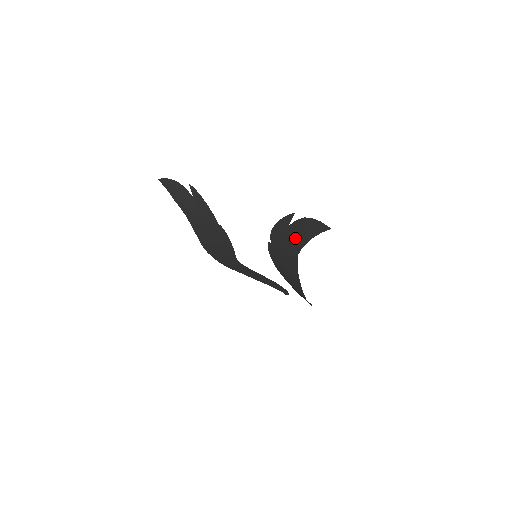
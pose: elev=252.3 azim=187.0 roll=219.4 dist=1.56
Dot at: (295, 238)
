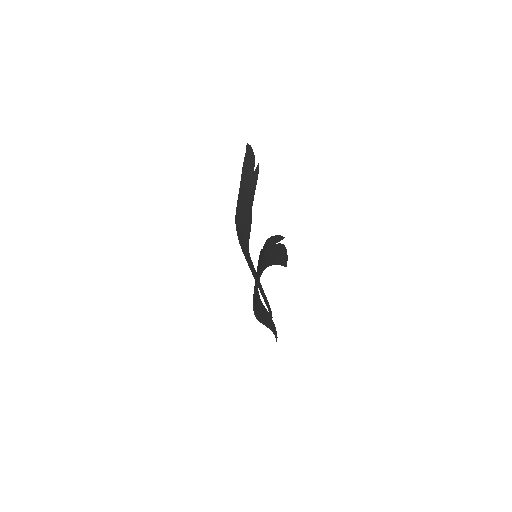
Dot at: (269, 256)
